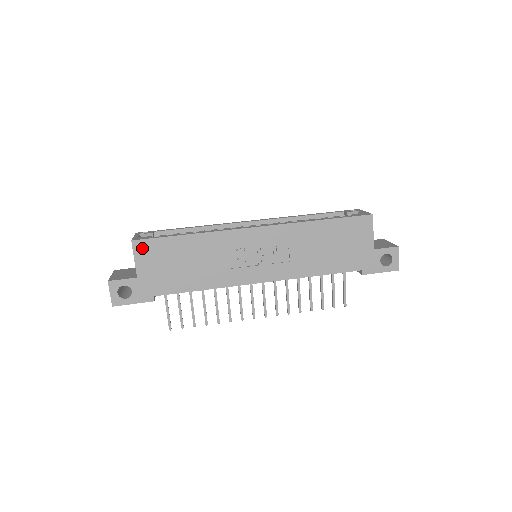
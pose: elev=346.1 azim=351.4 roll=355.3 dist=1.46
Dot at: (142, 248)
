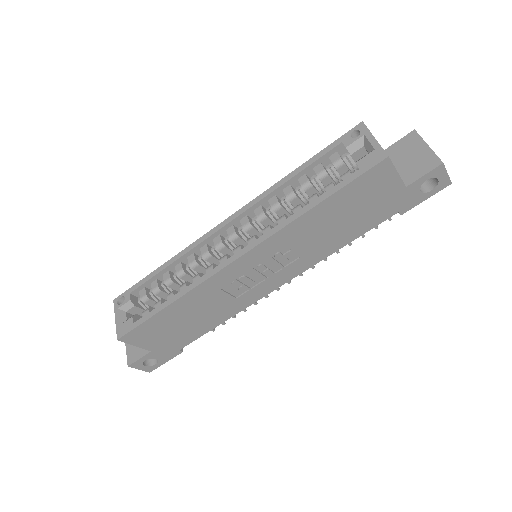
Dot at: (133, 337)
